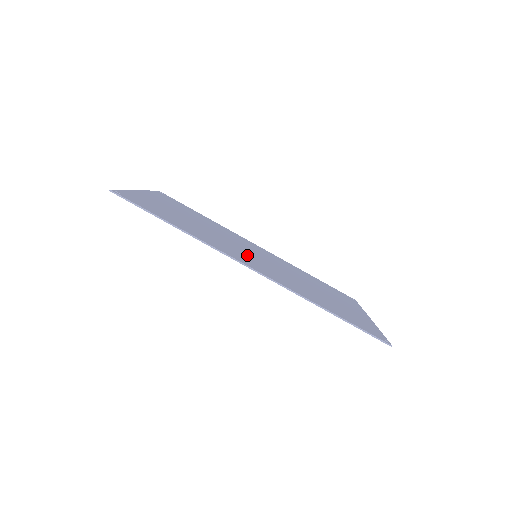
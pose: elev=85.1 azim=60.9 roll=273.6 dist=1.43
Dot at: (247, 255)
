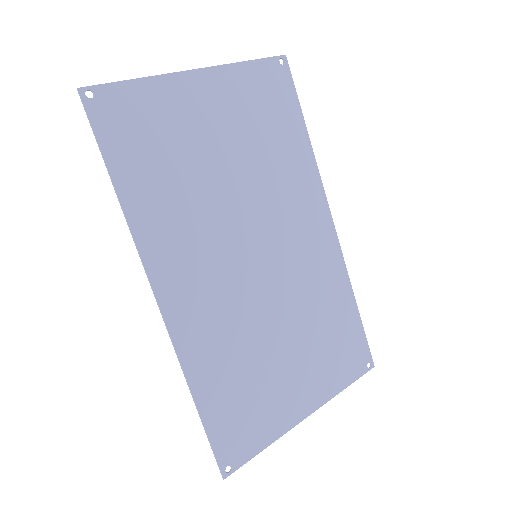
Dot at: (219, 259)
